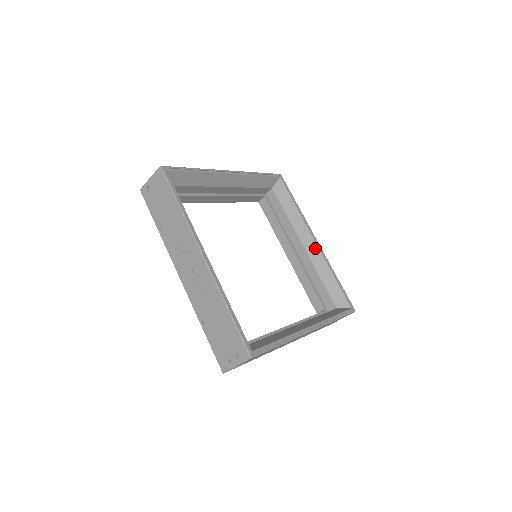
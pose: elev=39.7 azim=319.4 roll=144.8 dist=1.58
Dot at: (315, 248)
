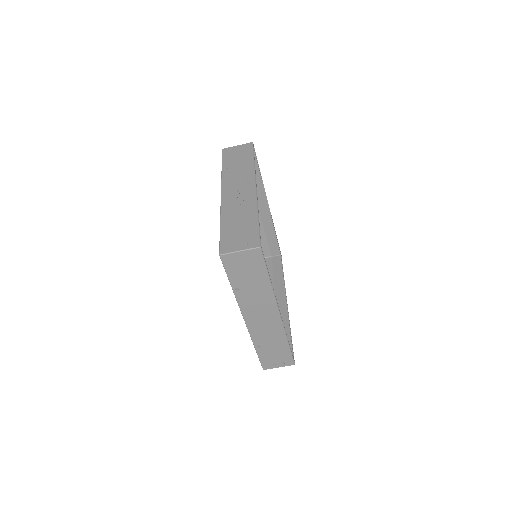
Dot at: (284, 306)
